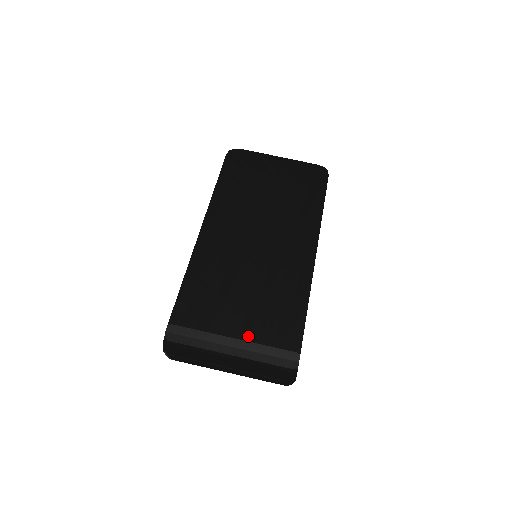
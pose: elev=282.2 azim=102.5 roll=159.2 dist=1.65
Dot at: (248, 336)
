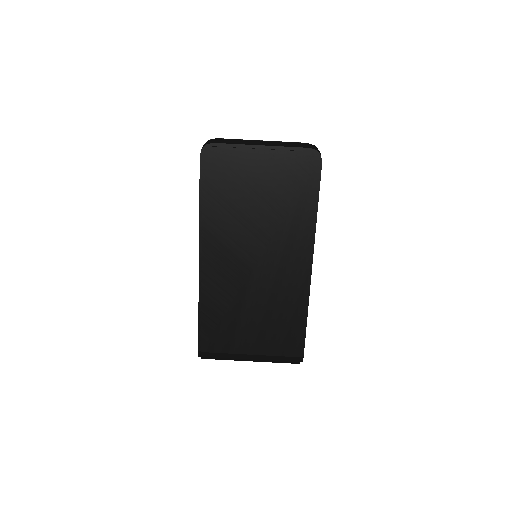
Dot at: (261, 352)
